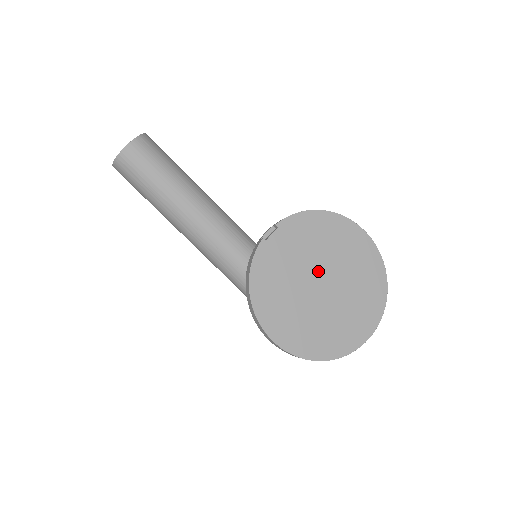
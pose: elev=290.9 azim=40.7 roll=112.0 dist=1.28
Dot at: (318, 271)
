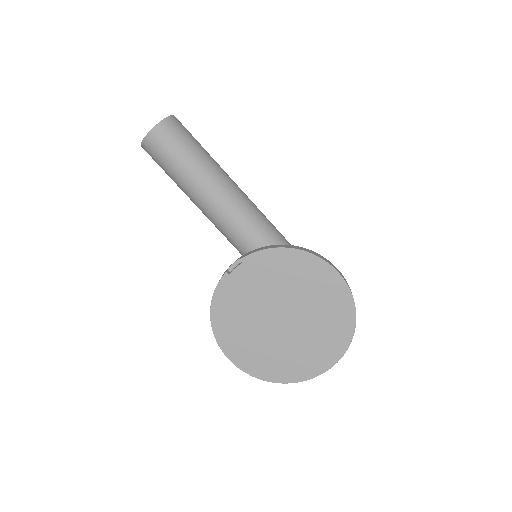
Dot at: (280, 306)
